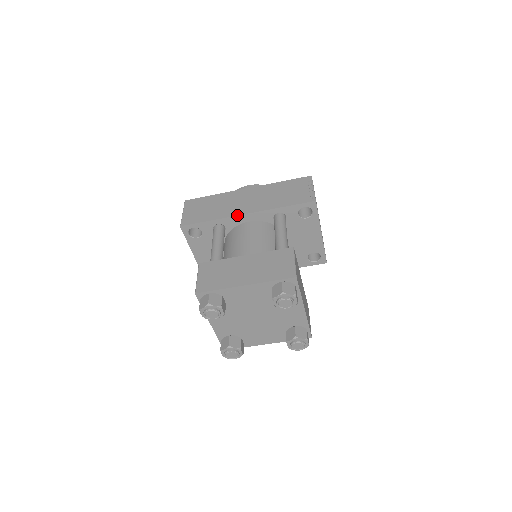
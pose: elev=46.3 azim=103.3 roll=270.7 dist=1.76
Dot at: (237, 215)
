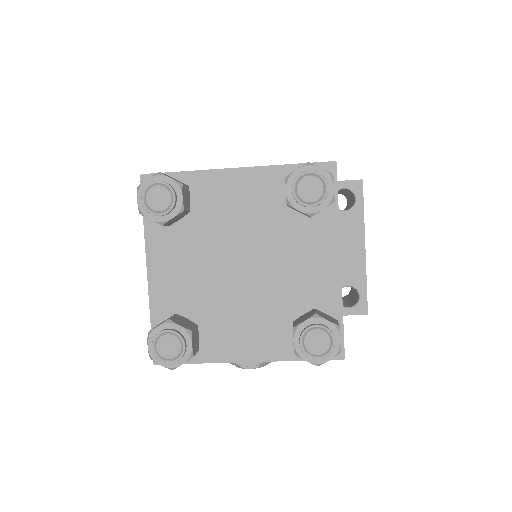
Dot at: occluded
